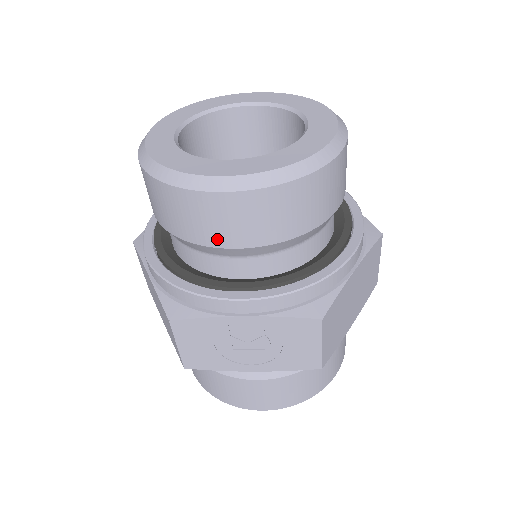
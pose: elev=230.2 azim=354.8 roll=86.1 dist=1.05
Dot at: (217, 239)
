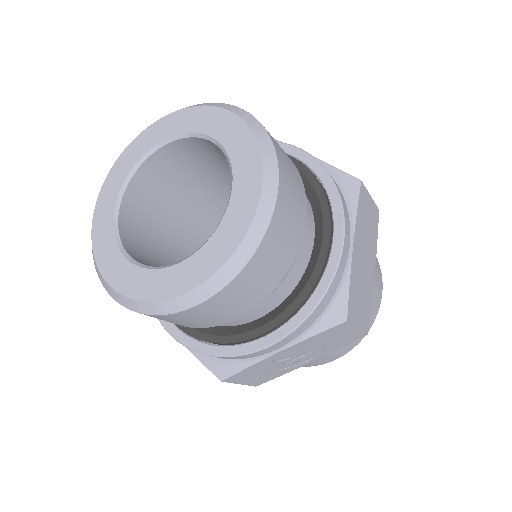
Dot at: (217, 322)
